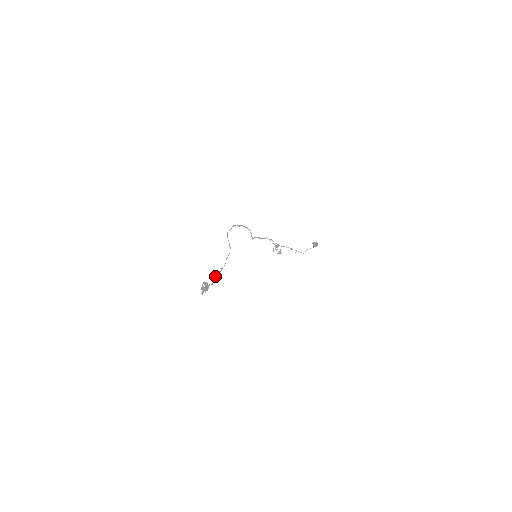
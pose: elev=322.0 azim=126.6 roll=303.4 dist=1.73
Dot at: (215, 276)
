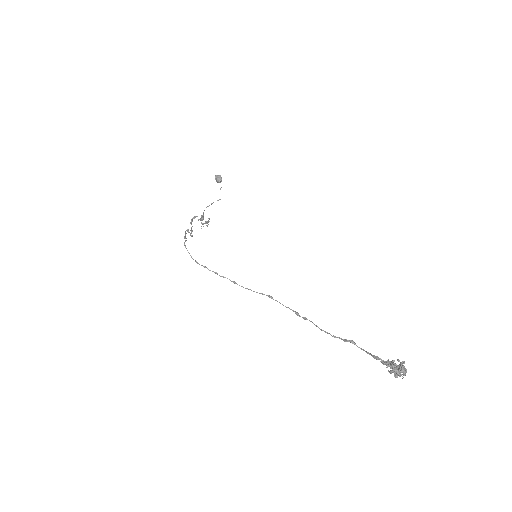
Dot at: (332, 336)
